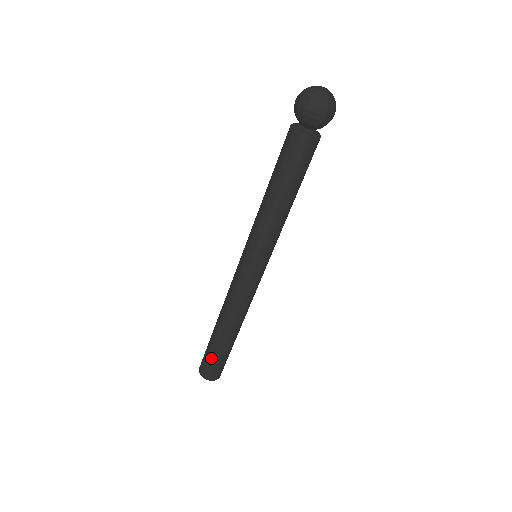
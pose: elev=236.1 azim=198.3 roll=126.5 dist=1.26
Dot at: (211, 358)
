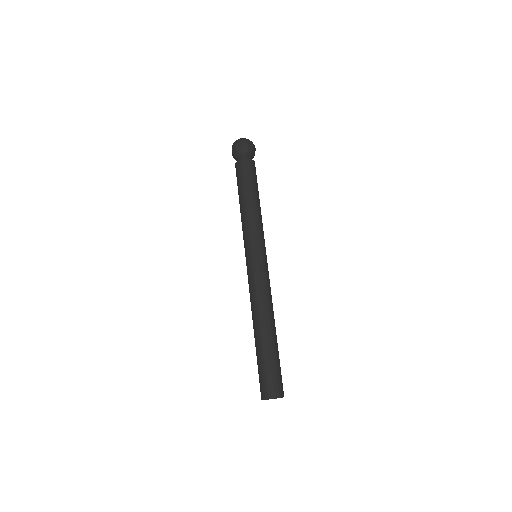
Dot at: (274, 367)
